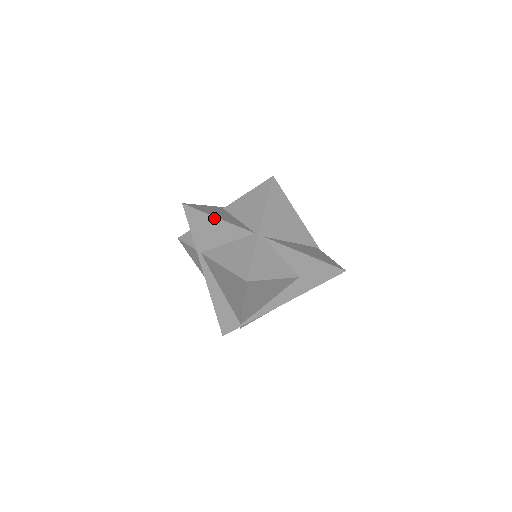
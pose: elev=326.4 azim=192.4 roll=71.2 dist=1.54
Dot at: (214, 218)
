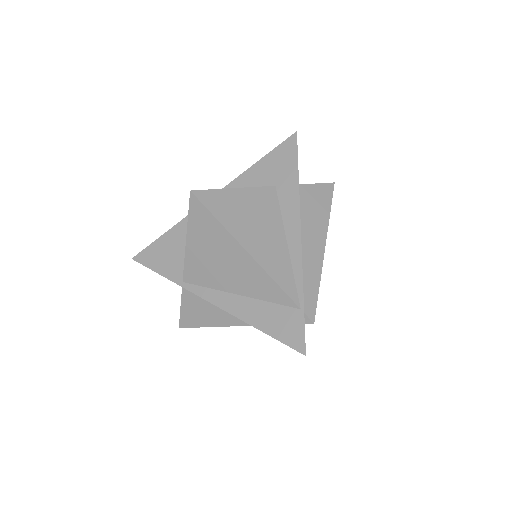
Dot at: (163, 237)
